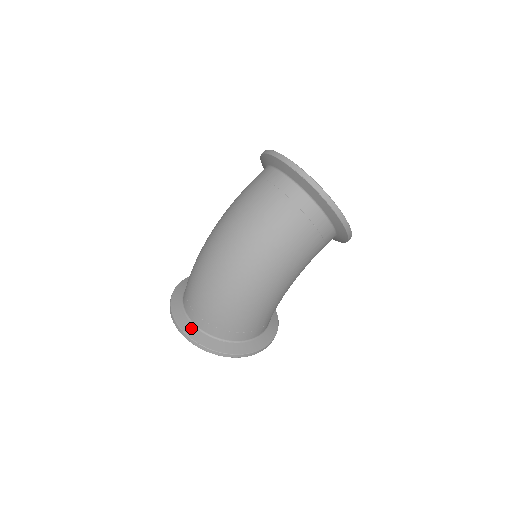
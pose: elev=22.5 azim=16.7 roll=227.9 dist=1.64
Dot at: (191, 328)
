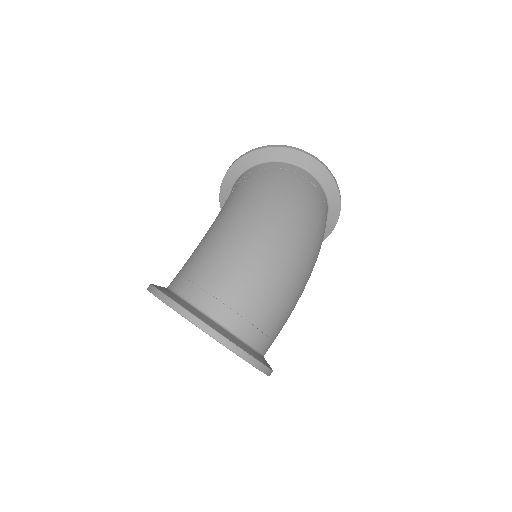
Dot at: (238, 341)
